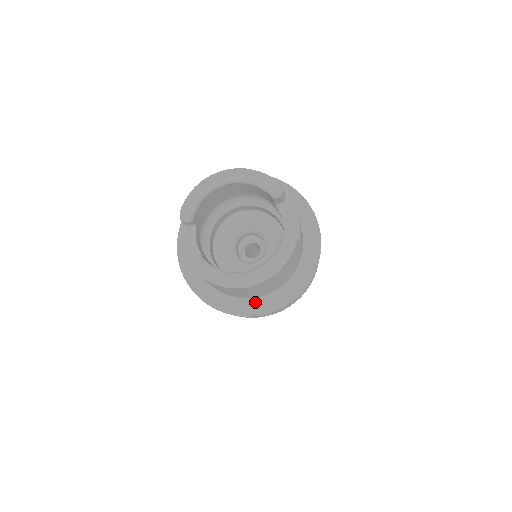
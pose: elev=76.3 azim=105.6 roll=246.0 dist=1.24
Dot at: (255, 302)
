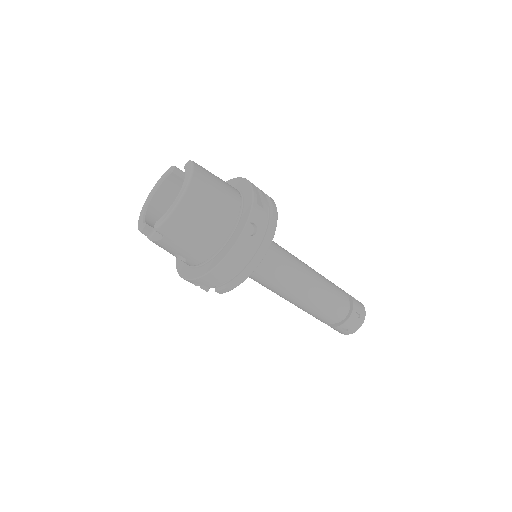
Dot at: (236, 231)
